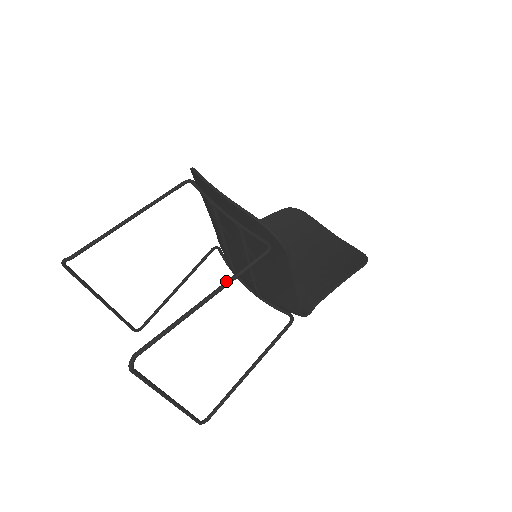
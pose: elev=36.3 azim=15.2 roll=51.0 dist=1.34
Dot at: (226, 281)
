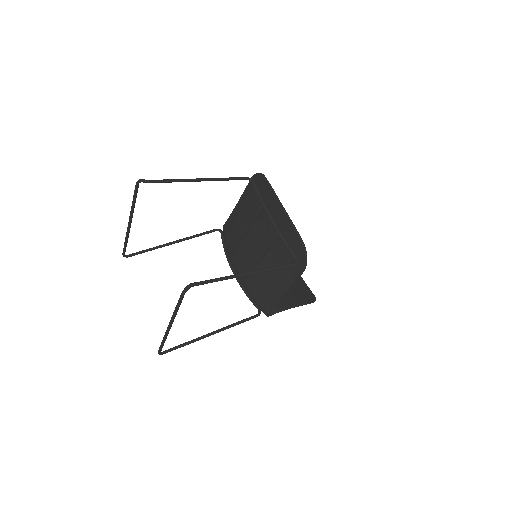
Dot at: (265, 269)
